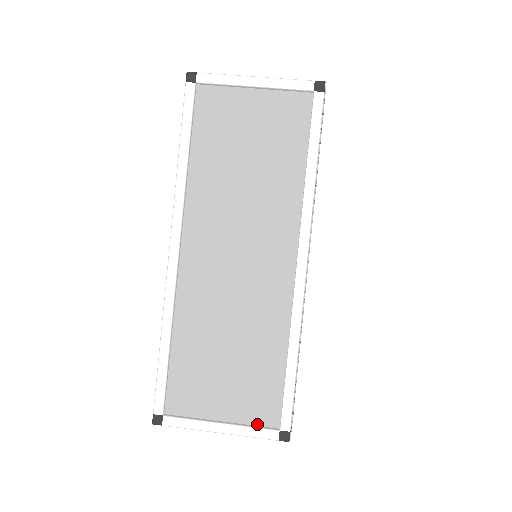
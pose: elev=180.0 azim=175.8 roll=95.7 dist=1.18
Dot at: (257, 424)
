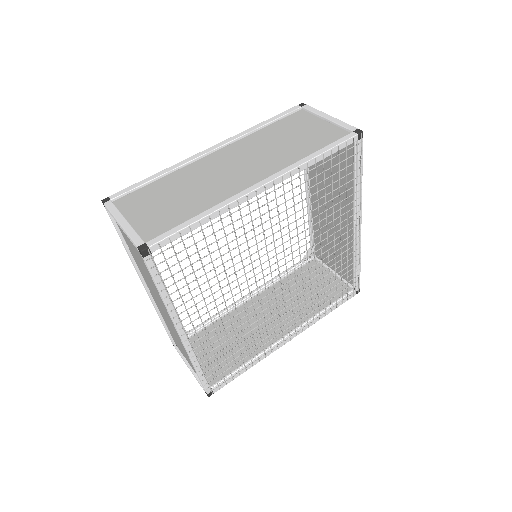
Dot at: occluded
